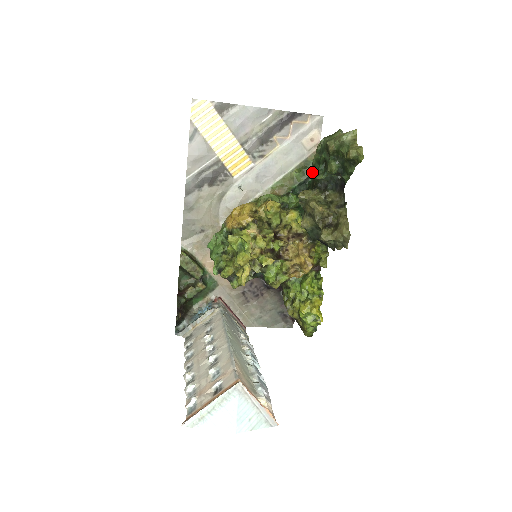
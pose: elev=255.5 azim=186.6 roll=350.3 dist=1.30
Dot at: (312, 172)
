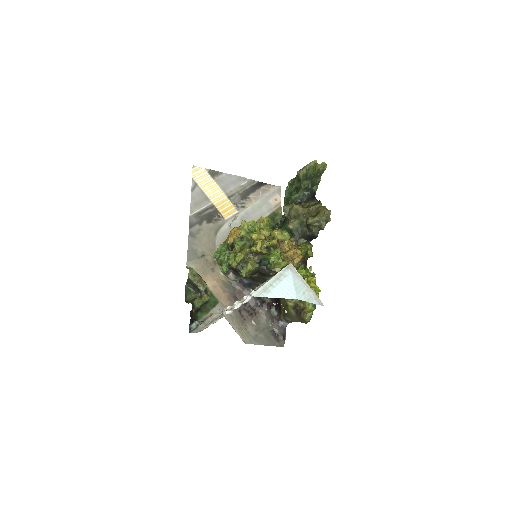
Dot at: (286, 204)
